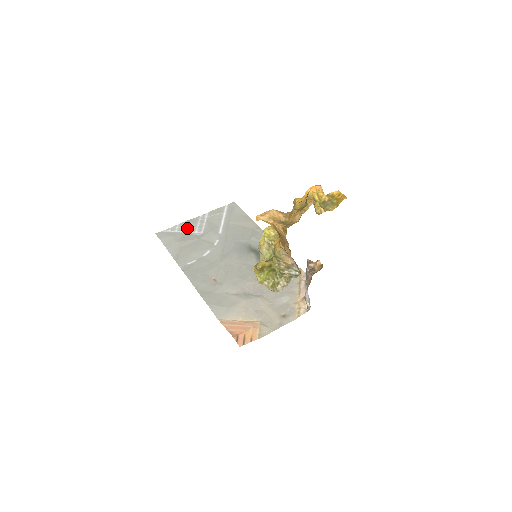
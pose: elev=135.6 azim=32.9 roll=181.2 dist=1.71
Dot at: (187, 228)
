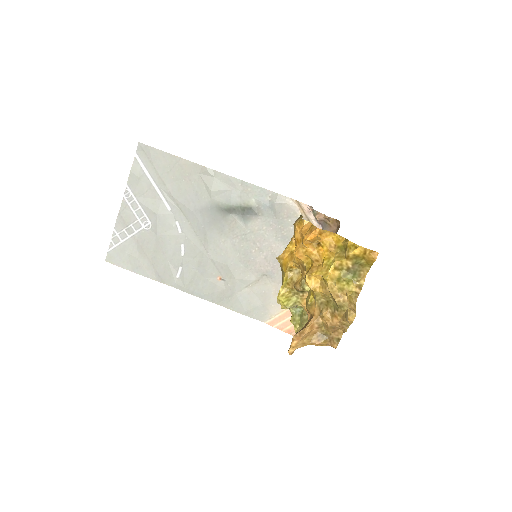
Dot at: (128, 228)
